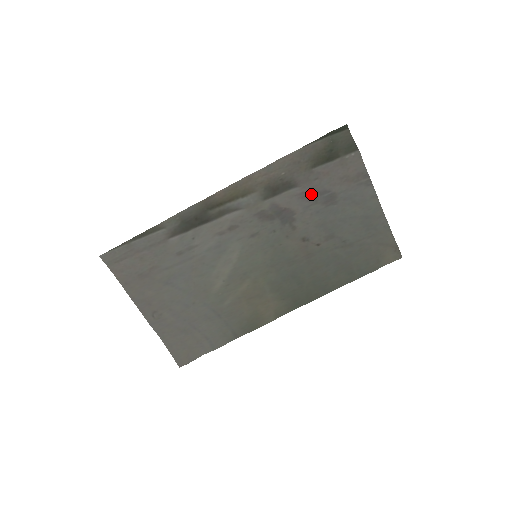
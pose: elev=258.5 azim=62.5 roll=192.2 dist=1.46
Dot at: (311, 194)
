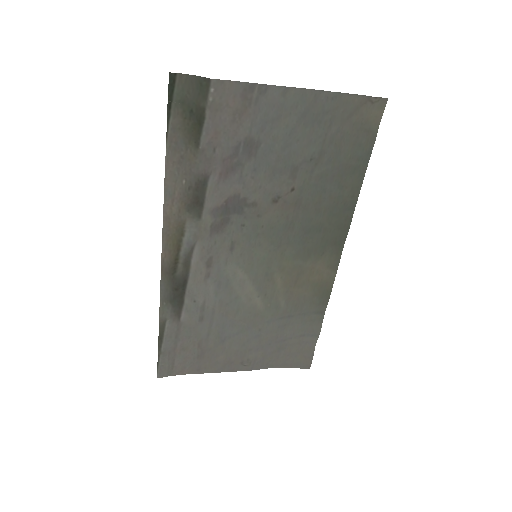
Dot at: (228, 165)
